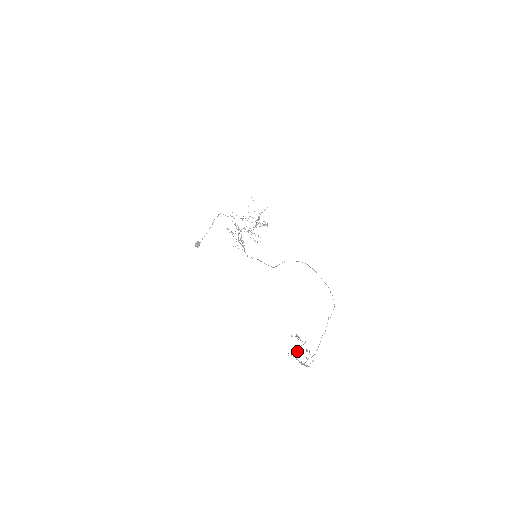
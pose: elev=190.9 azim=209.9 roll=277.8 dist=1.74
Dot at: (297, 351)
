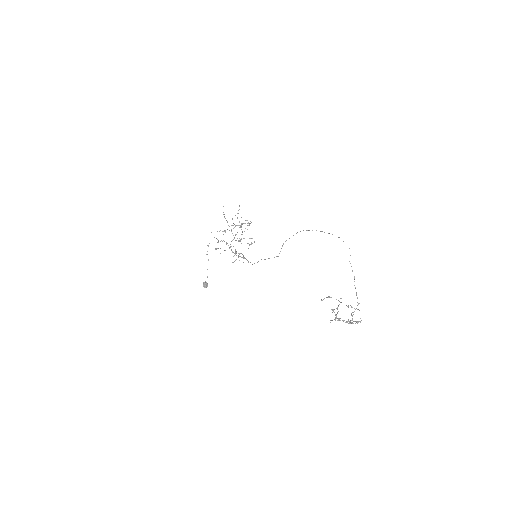
Dot at: (337, 312)
